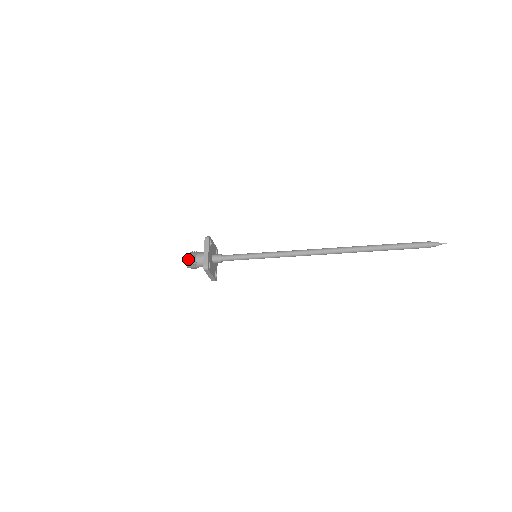
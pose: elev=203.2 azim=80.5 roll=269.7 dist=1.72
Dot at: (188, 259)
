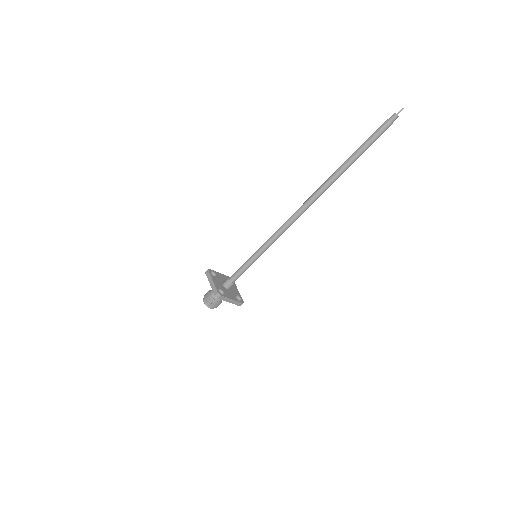
Dot at: (206, 301)
